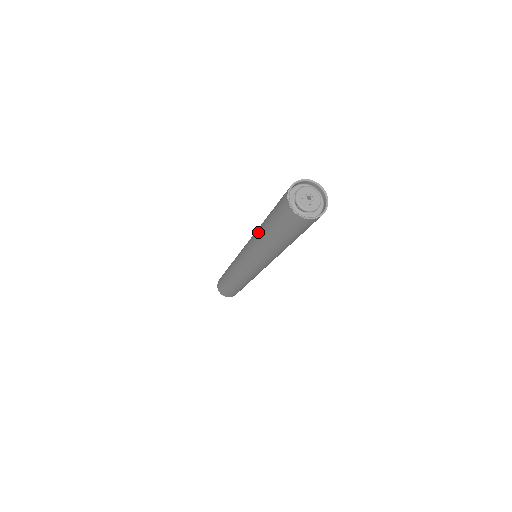
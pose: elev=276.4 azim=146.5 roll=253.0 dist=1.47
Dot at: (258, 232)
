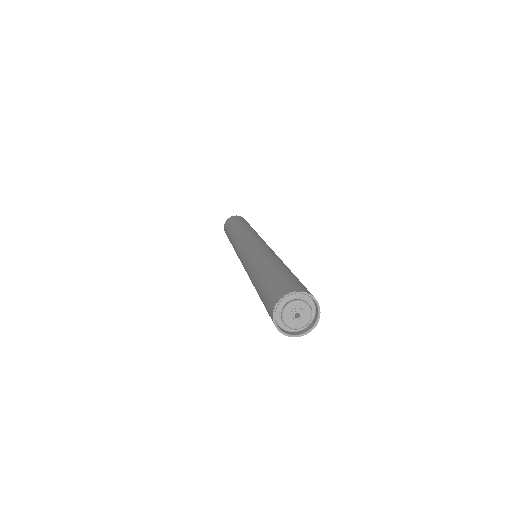
Dot at: occluded
